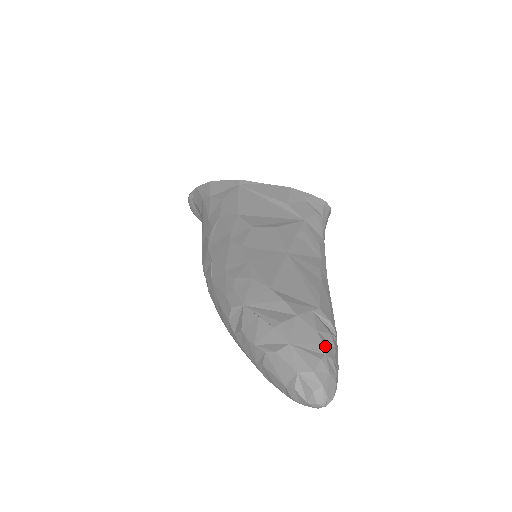
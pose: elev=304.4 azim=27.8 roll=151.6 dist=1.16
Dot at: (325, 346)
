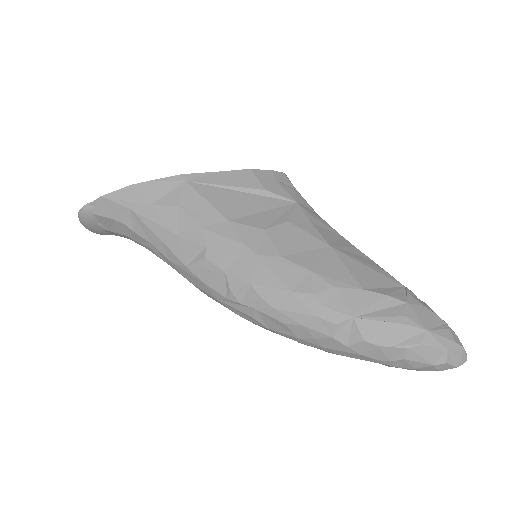
Dot at: occluded
